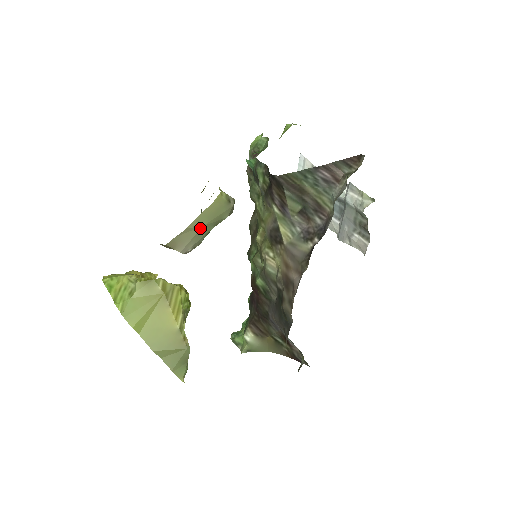
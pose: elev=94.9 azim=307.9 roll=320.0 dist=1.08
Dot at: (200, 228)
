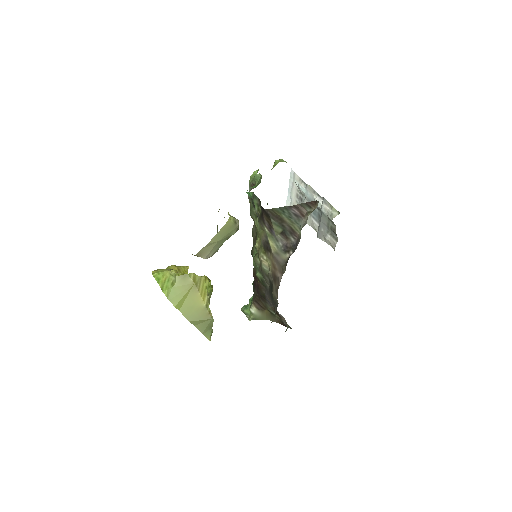
Dot at: (217, 242)
